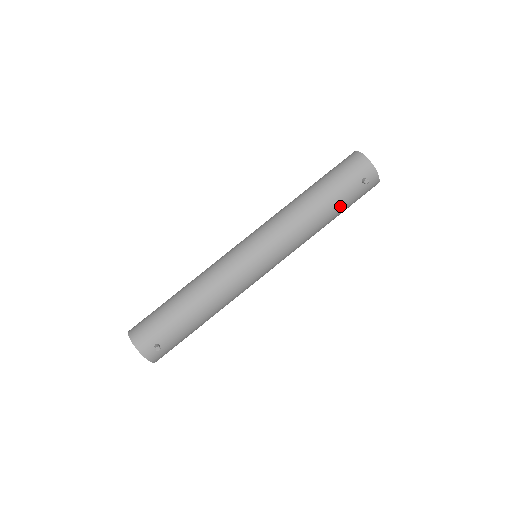
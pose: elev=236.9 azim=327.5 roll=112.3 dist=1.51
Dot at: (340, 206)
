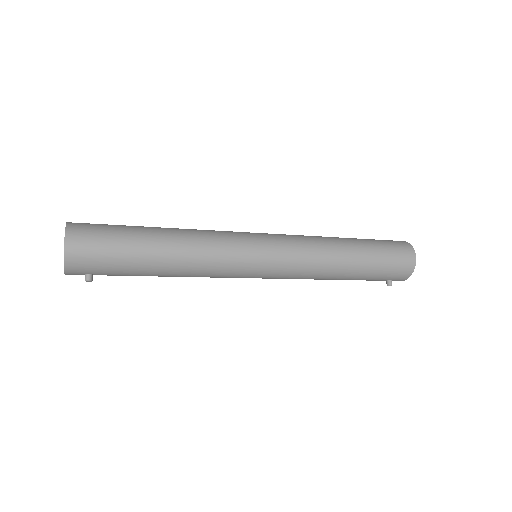
Dot at: occluded
